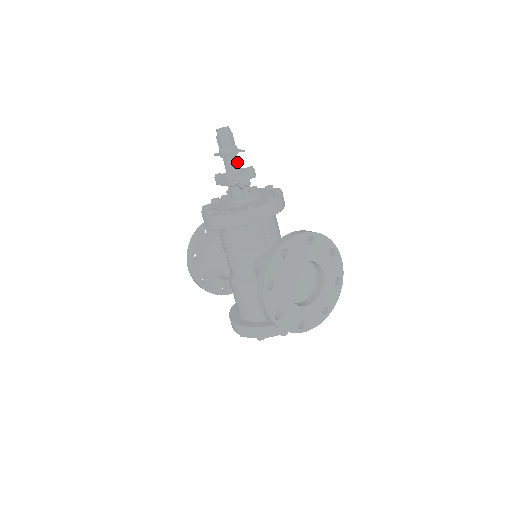
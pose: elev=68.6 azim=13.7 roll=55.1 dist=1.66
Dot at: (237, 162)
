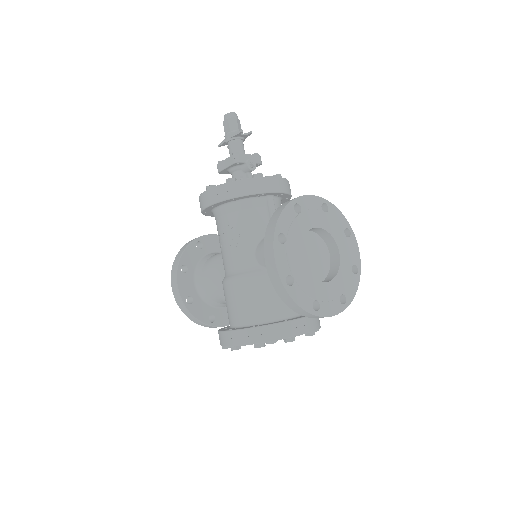
Dot at: (243, 147)
